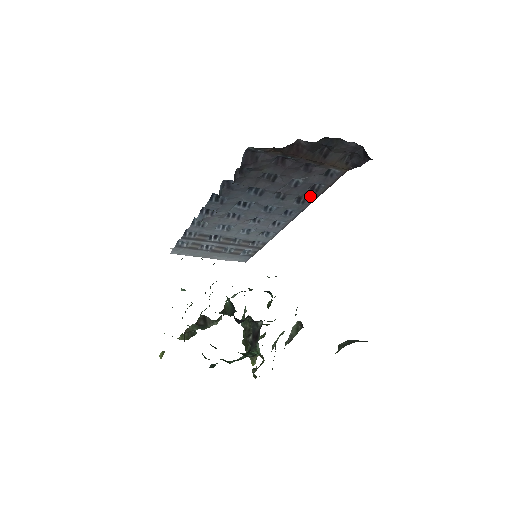
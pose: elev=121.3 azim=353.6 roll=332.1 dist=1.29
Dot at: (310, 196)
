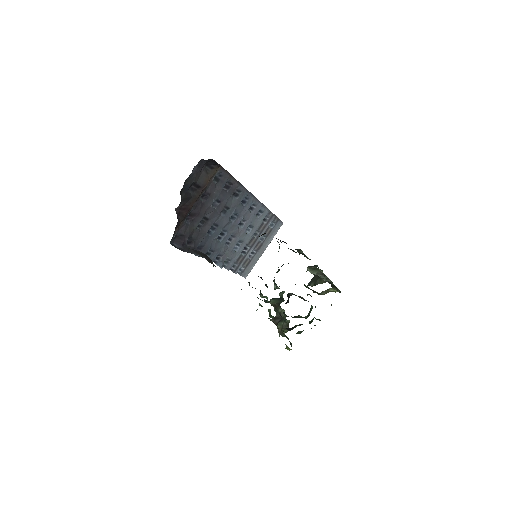
Dot at: (234, 189)
